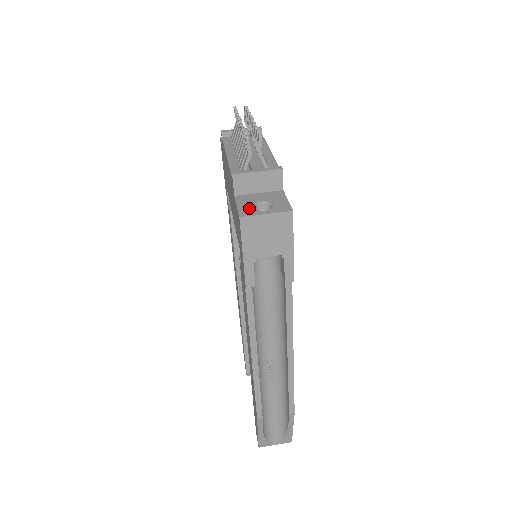
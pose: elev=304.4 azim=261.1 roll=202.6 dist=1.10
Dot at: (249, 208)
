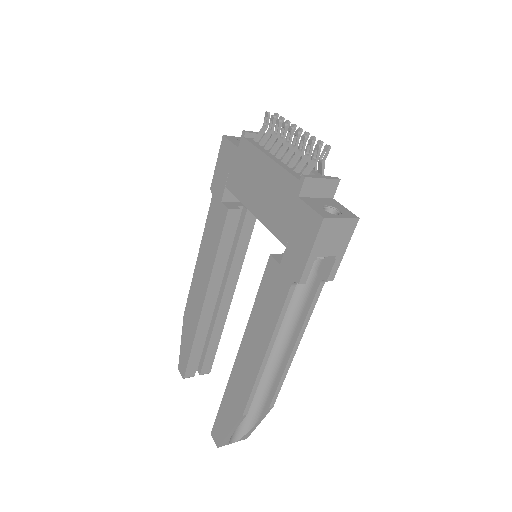
Dot at: (323, 210)
